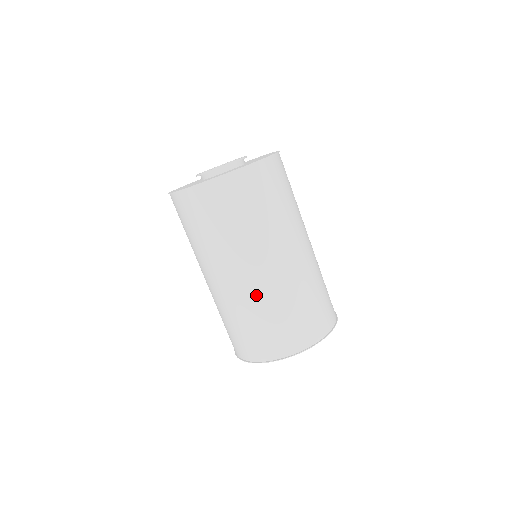
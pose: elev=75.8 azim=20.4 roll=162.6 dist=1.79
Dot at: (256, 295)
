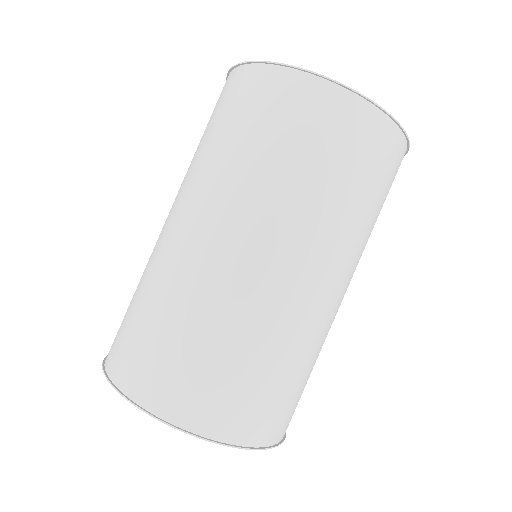
Dot at: (155, 254)
